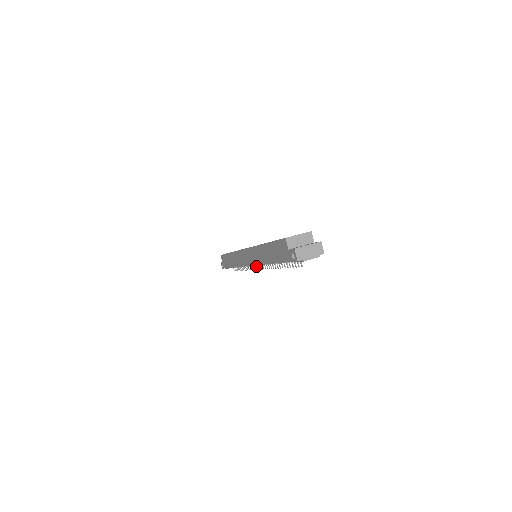
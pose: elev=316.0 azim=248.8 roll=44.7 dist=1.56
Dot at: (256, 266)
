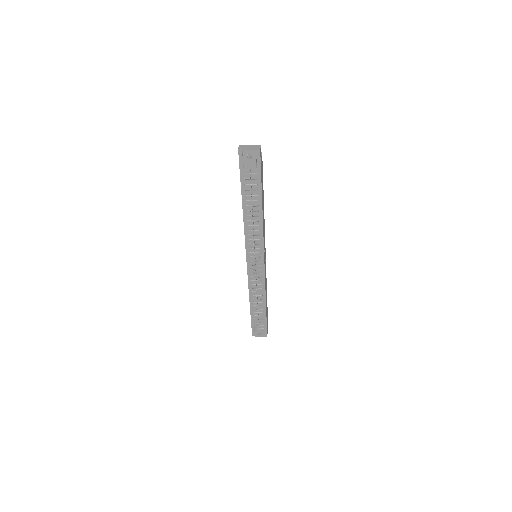
Dot at: (255, 268)
